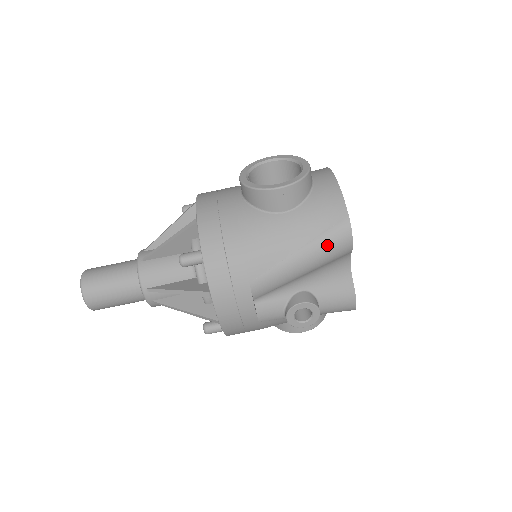
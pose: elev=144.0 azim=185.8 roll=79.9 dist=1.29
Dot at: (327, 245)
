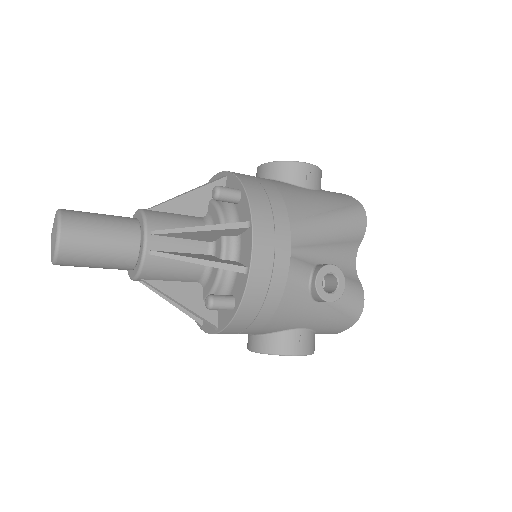
Dot at: (349, 217)
